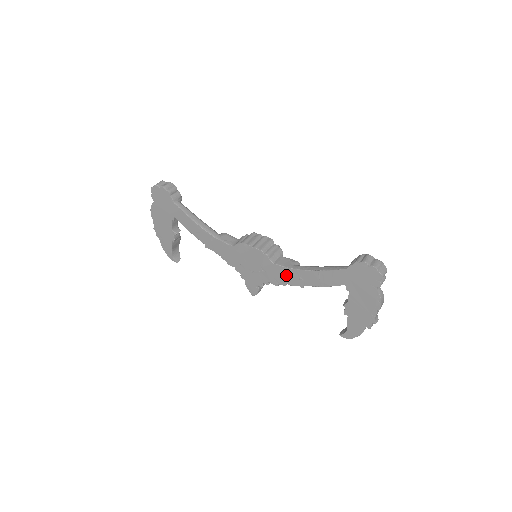
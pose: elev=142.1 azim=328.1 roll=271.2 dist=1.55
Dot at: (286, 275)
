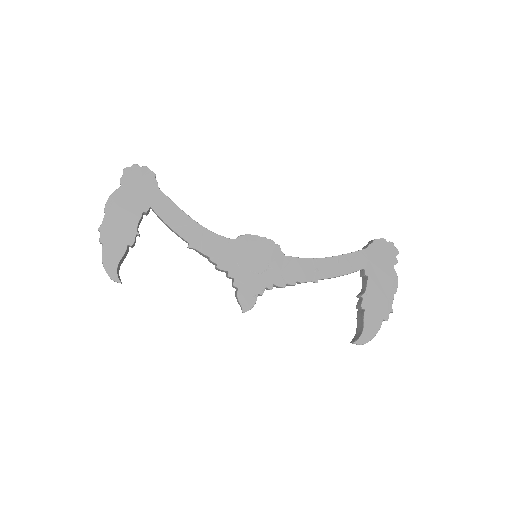
Dot at: (299, 269)
